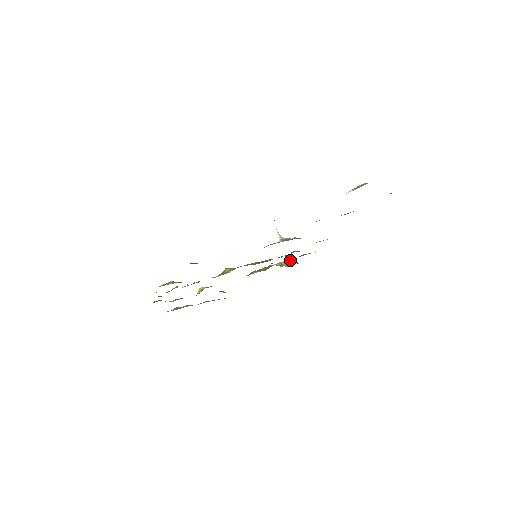
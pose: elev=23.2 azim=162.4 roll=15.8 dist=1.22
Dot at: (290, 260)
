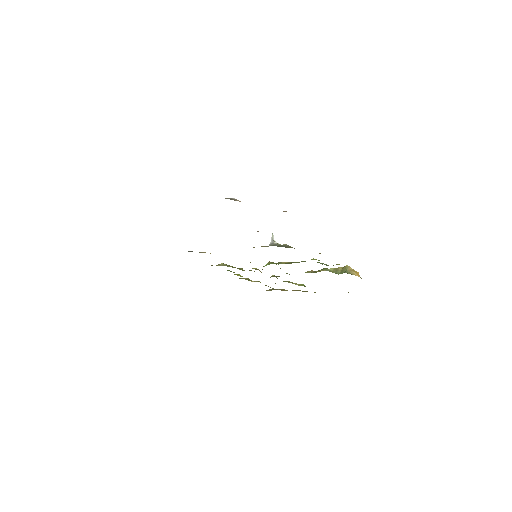
Dot at: (345, 267)
